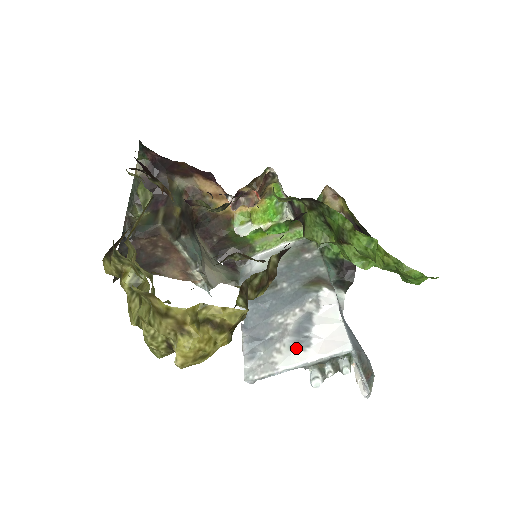
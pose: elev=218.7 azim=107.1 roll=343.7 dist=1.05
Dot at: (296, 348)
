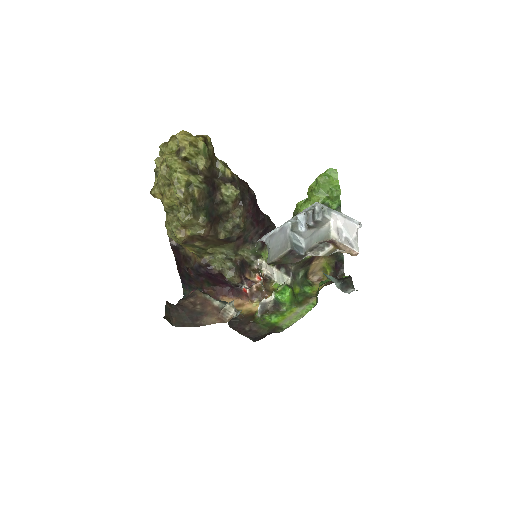
Dot at: occluded
